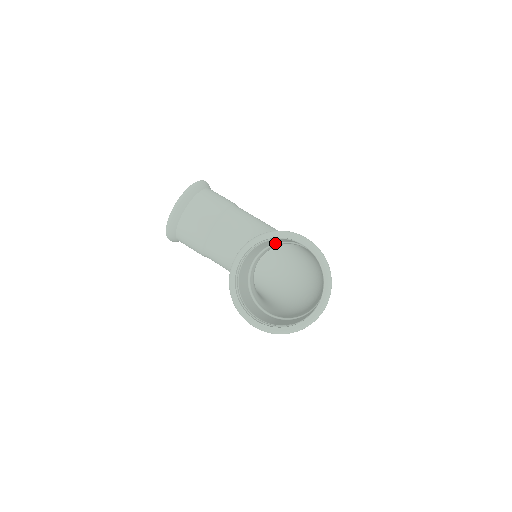
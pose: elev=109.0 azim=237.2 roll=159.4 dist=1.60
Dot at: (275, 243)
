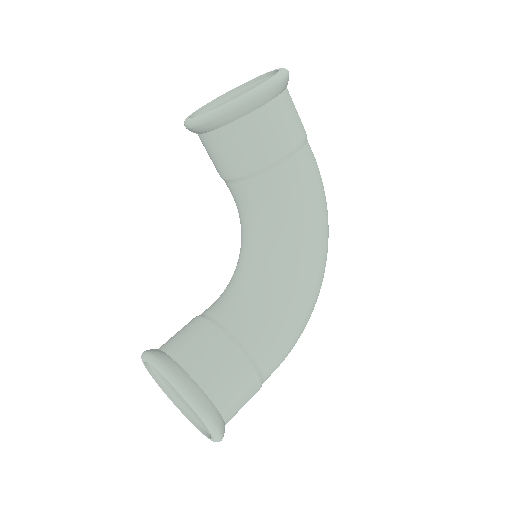
Dot at: (227, 335)
